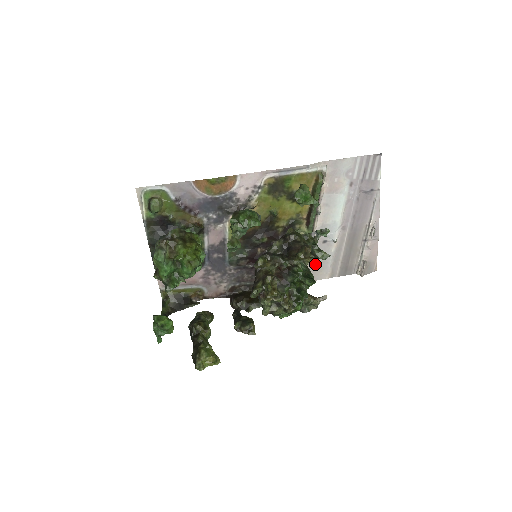
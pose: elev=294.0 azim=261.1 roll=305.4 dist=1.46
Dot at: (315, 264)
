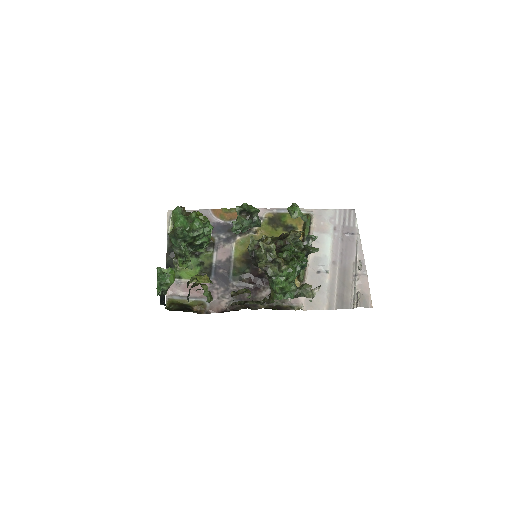
Dot at: occluded
